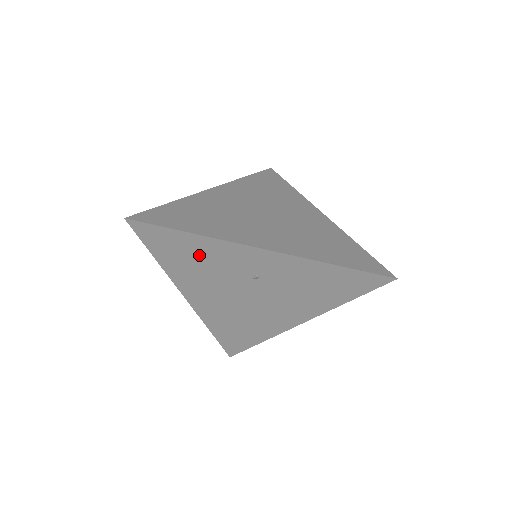
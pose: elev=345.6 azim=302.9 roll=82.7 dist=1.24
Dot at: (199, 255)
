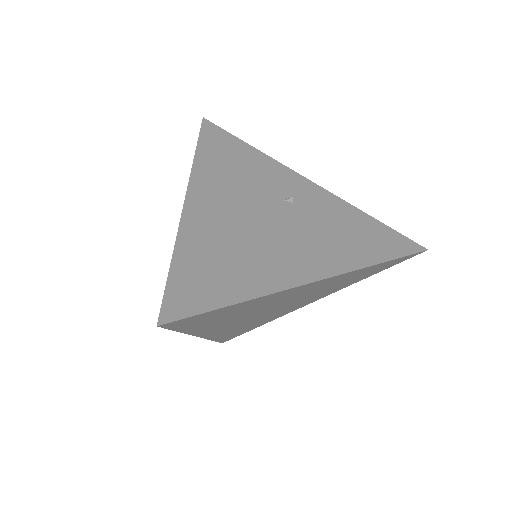
Dot at: (244, 162)
